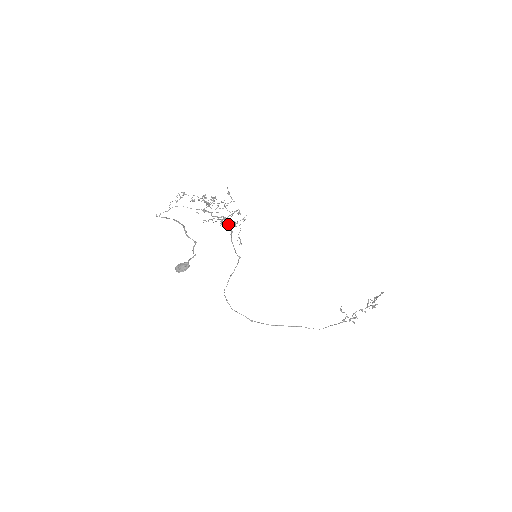
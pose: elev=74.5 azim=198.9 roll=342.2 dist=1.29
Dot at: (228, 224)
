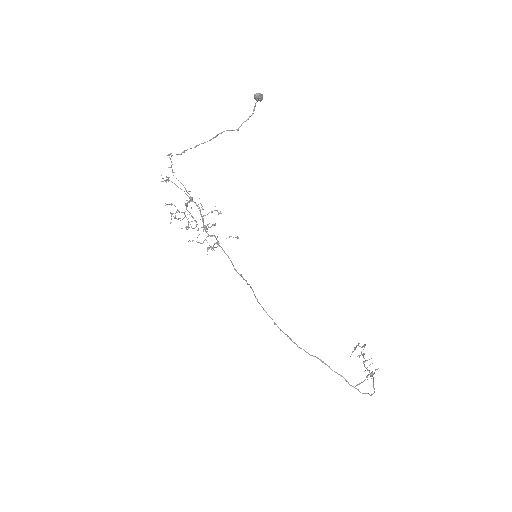
Dot at: (209, 235)
